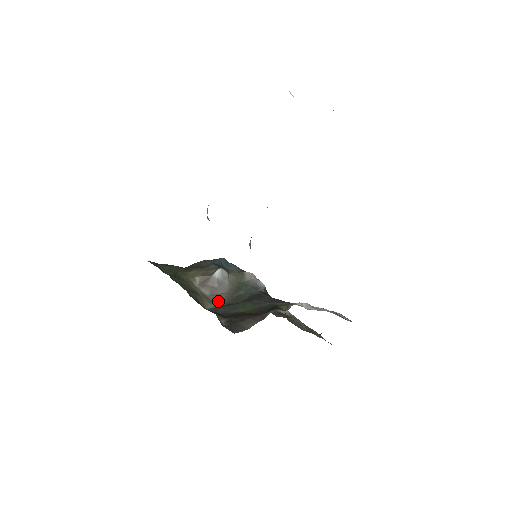
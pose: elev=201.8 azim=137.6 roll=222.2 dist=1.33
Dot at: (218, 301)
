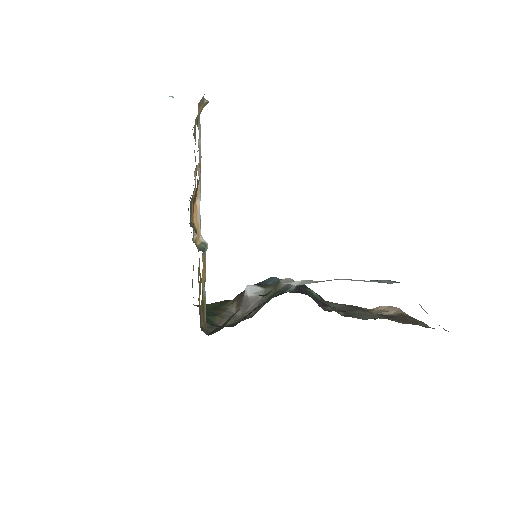
Dot at: (246, 317)
